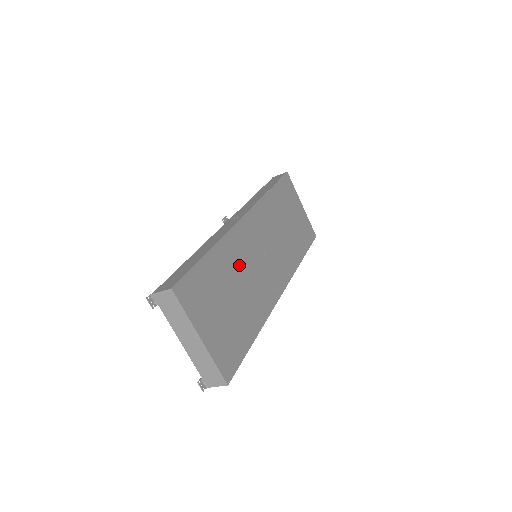
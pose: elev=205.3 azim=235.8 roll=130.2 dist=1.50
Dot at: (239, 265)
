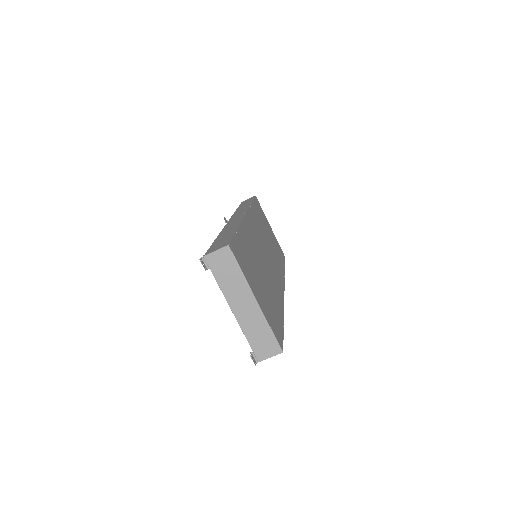
Dot at: (256, 251)
